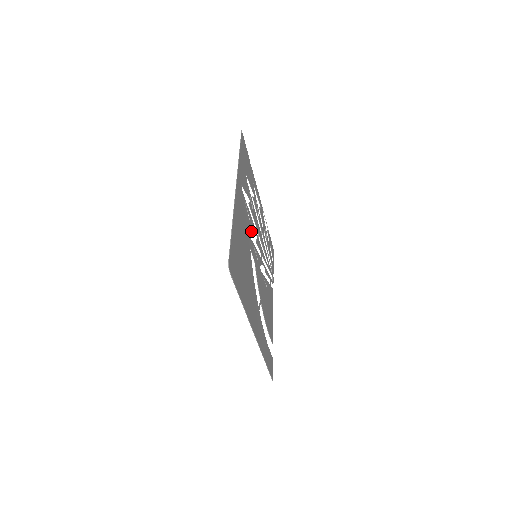
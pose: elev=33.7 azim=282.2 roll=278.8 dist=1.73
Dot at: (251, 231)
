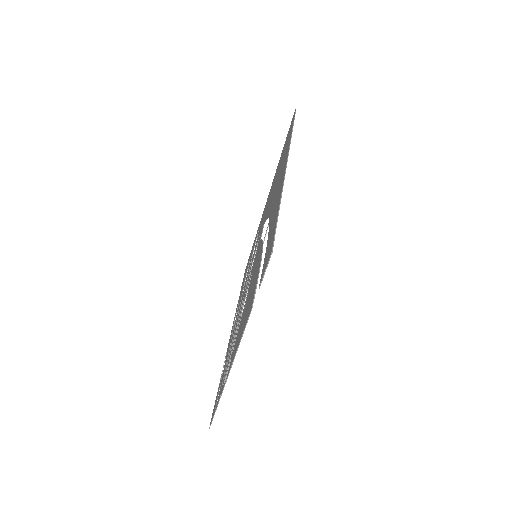
Dot at: occluded
